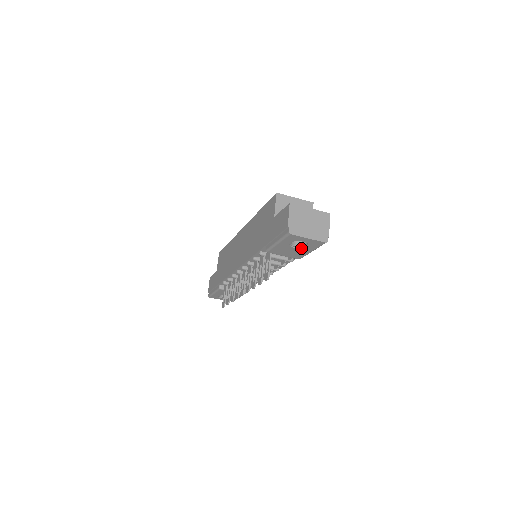
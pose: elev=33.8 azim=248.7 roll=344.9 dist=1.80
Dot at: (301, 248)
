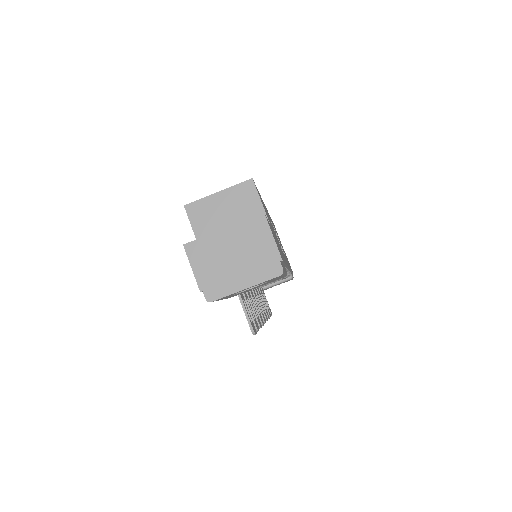
Dot at: (261, 284)
